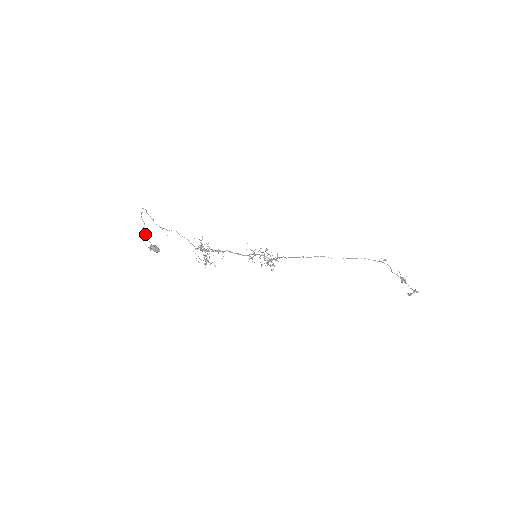
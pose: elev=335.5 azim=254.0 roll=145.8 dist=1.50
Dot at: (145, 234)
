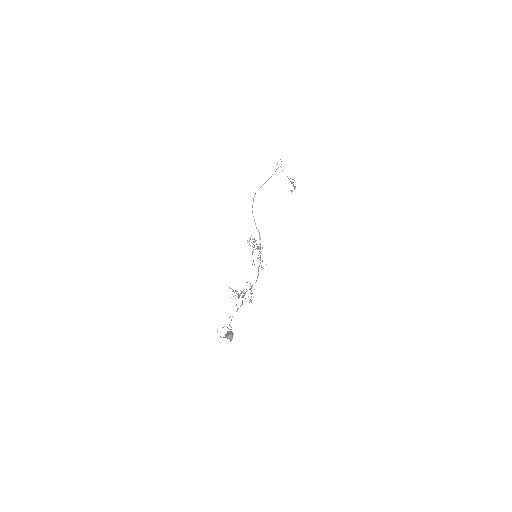
Dot at: occluded
